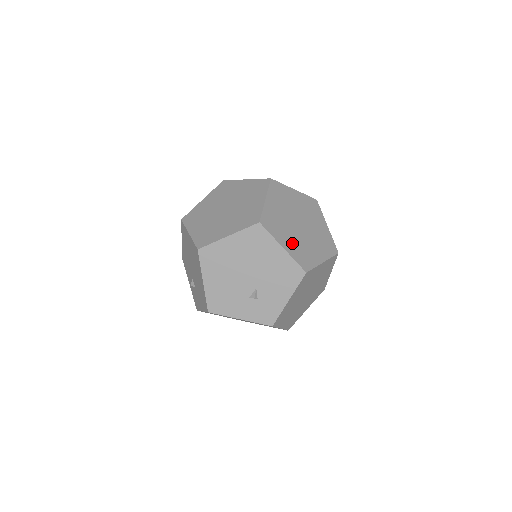
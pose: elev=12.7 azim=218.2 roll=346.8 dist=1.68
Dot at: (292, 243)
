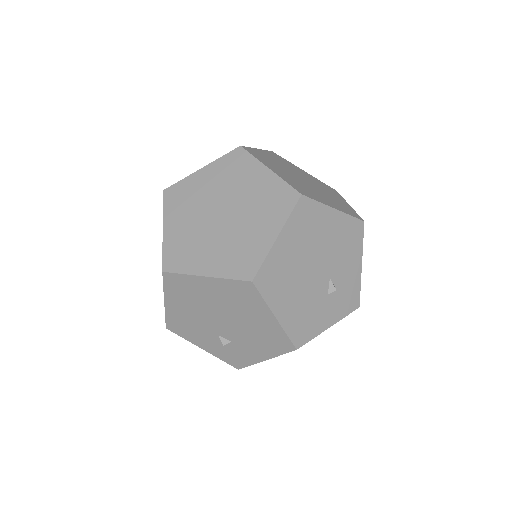
Dot at: (328, 200)
